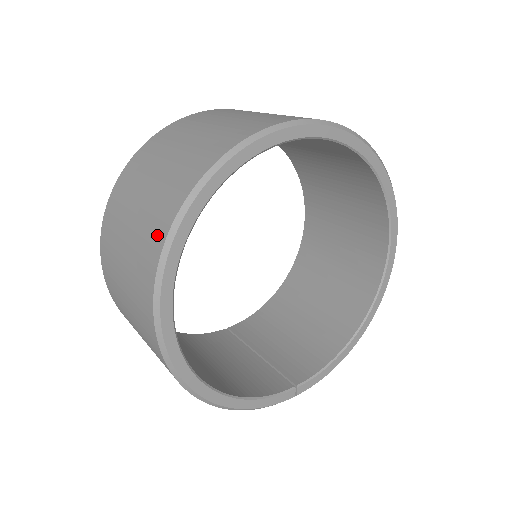
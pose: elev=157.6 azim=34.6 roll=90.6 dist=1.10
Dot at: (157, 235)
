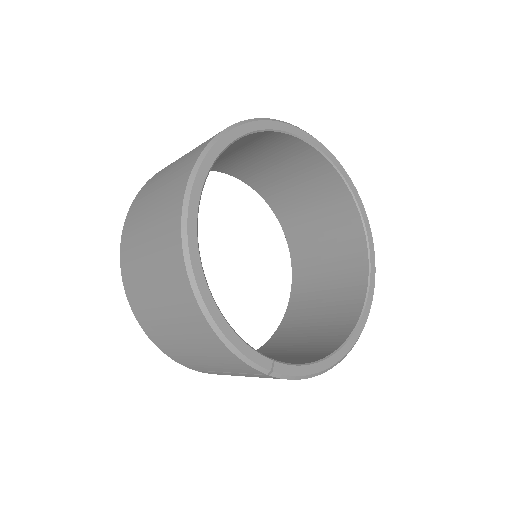
Dot at: (212, 137)
